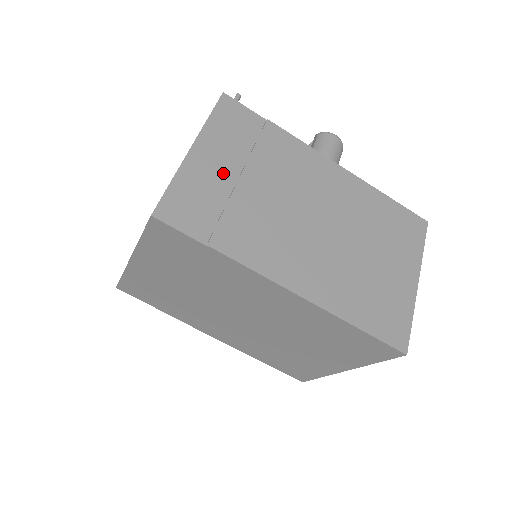
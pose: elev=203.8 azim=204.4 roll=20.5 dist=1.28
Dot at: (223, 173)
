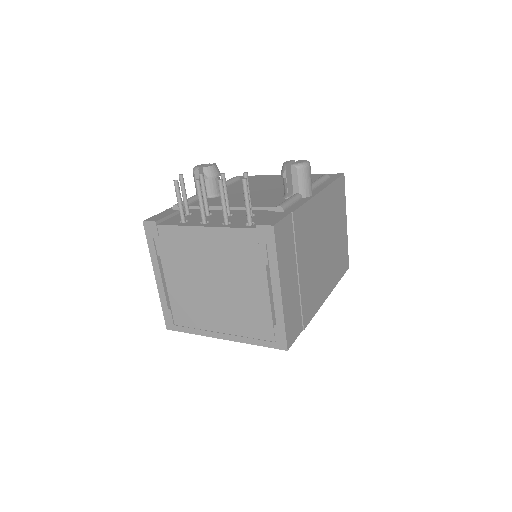
Dot at: (293, 284)
